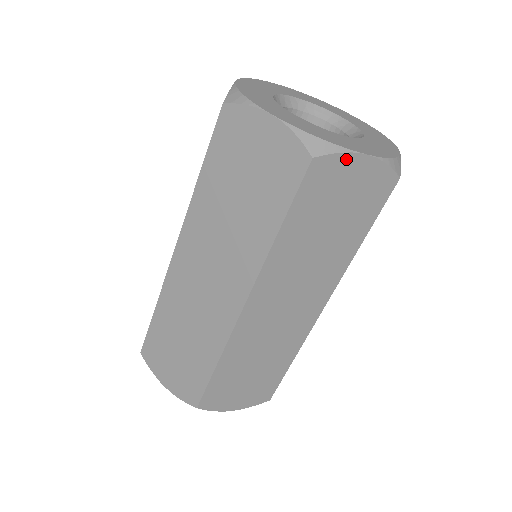
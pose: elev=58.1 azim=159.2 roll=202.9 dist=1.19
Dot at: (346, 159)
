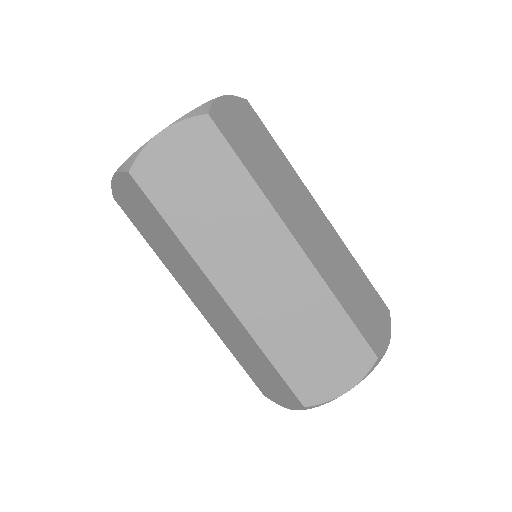
Dot at: (151, 149)
